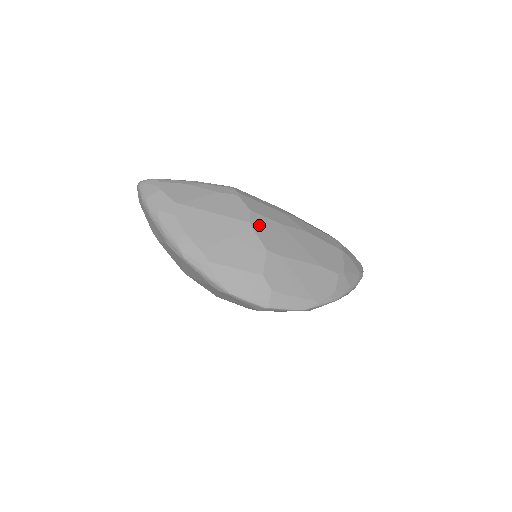
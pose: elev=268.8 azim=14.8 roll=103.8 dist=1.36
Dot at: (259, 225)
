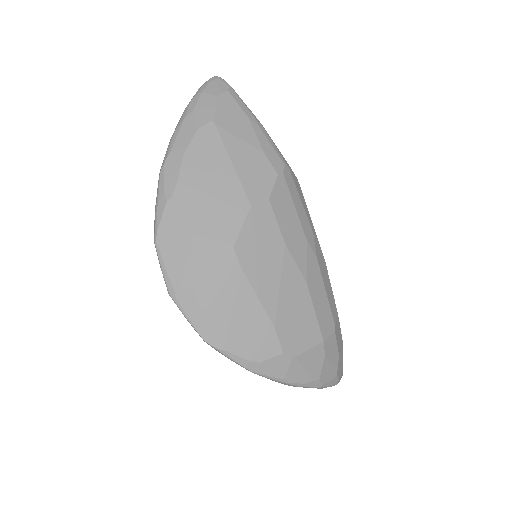
Dot at: (259, 220)
